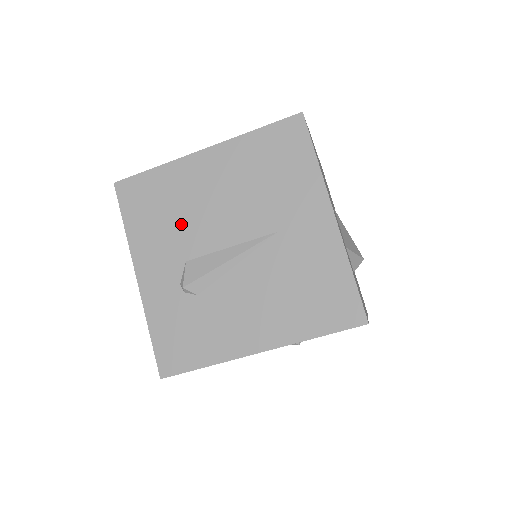
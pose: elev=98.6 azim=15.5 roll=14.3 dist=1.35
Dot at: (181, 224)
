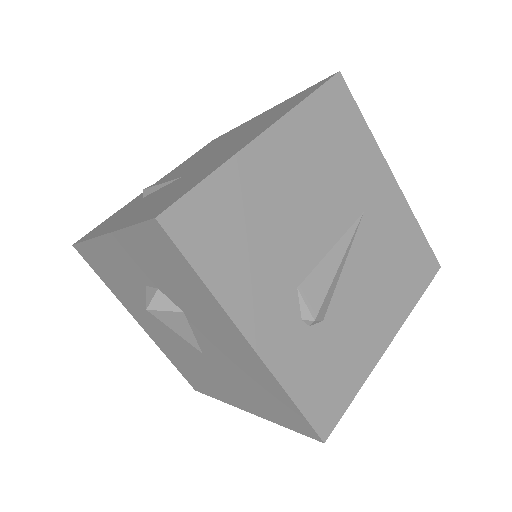
Dot at: (274, 243)
